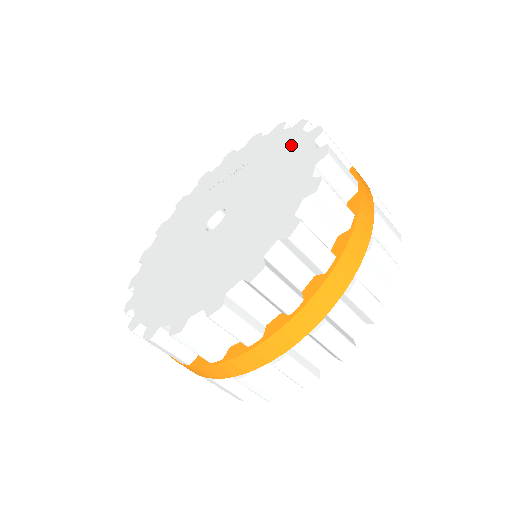
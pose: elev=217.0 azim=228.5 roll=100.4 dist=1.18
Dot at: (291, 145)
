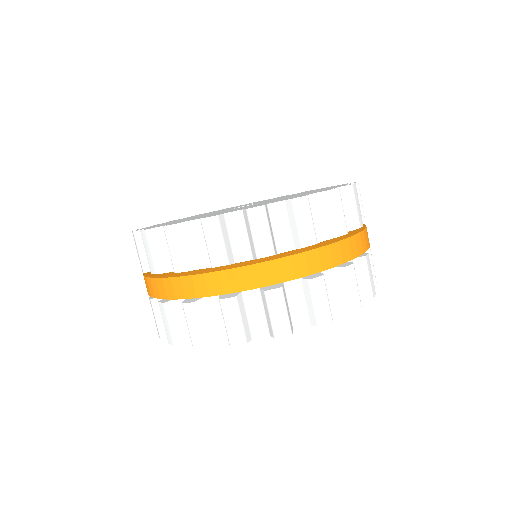
Dot at: occluded
